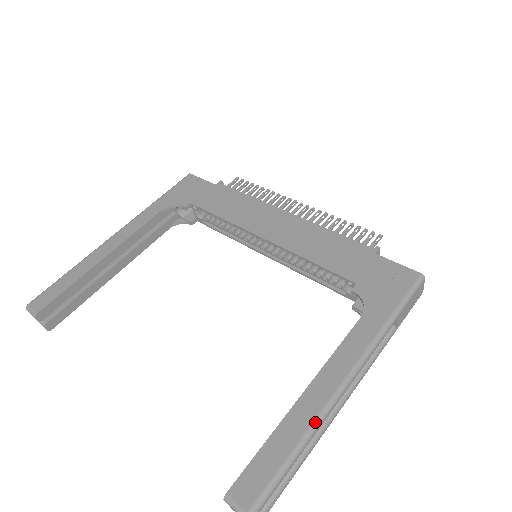
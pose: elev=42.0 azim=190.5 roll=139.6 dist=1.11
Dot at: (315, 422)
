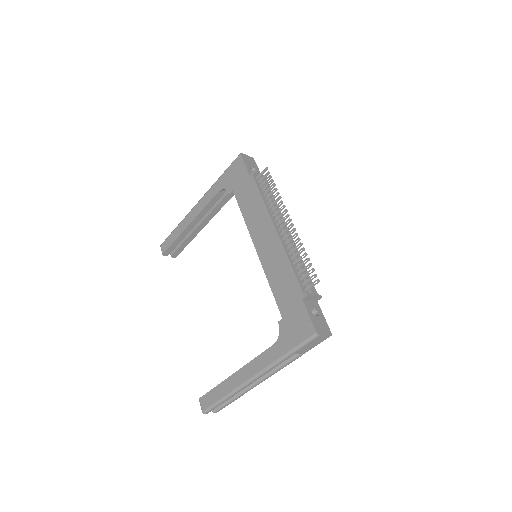
Dot at: (233, 391)
